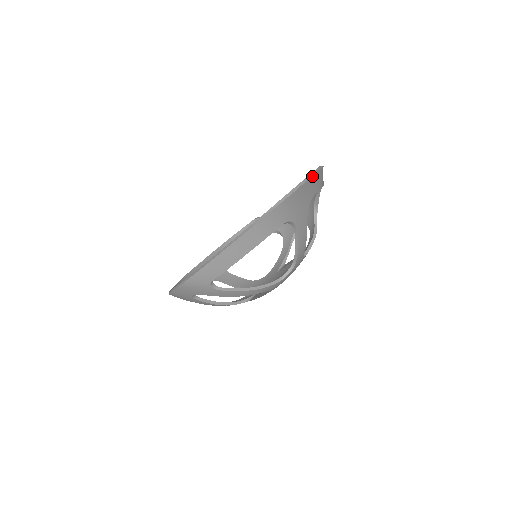
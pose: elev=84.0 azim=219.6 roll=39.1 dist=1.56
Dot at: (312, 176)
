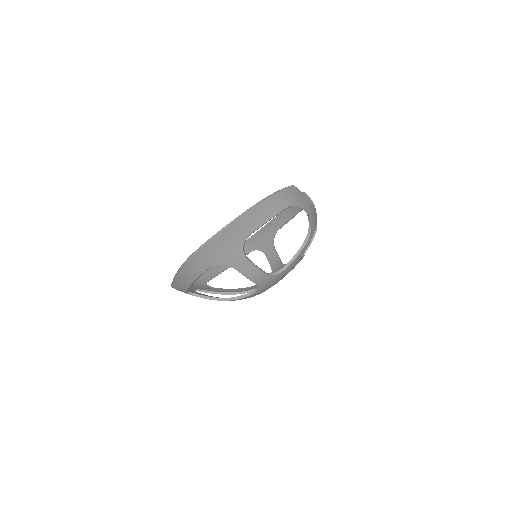
Dot at: (230, 226)
